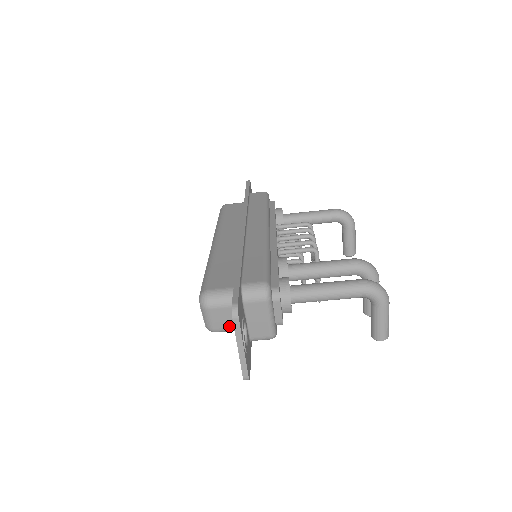
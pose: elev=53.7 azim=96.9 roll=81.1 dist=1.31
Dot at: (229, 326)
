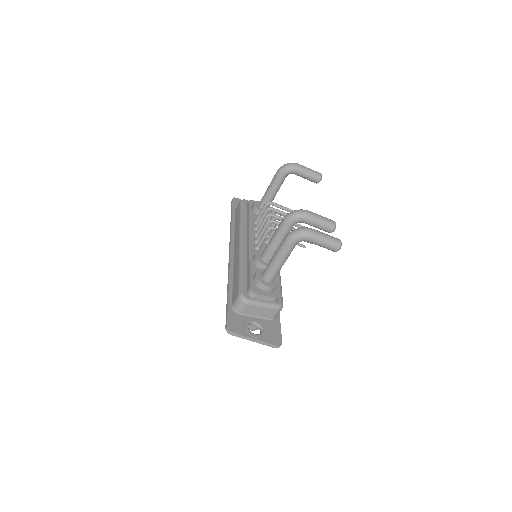
Dot at: occluded
